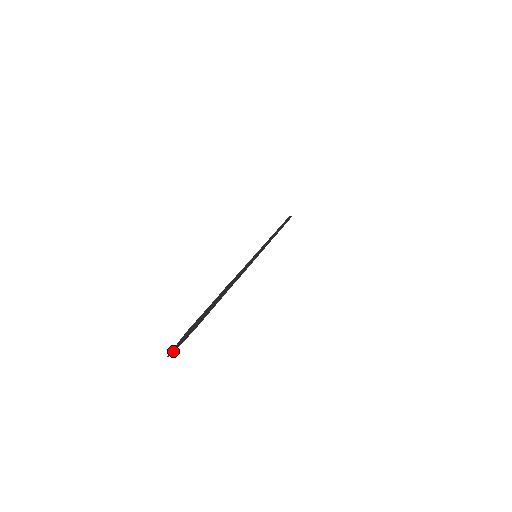
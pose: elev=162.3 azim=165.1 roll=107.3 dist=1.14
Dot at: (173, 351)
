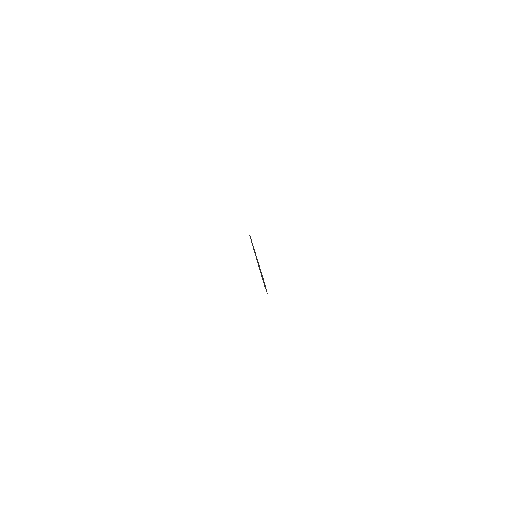
Dot at: (267, 293)
